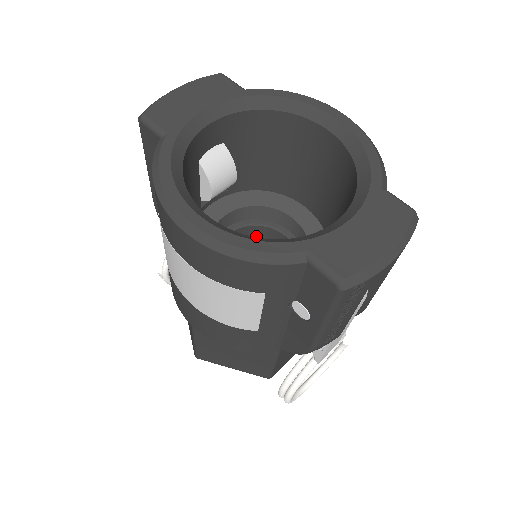
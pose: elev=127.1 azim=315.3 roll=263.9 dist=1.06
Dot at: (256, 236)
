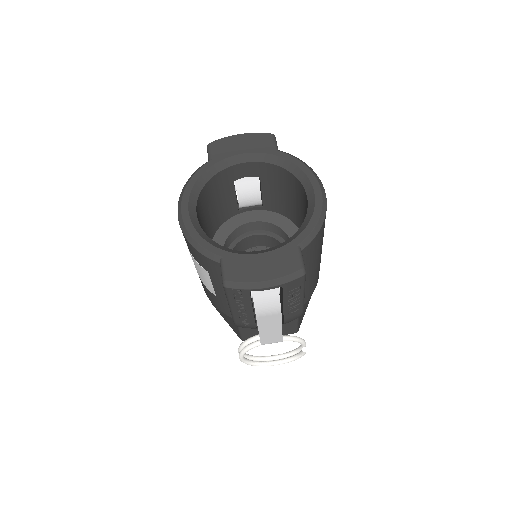
Dot at: (276, 245)
